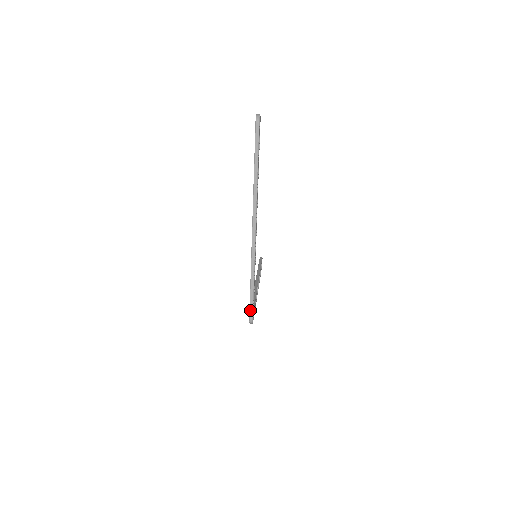
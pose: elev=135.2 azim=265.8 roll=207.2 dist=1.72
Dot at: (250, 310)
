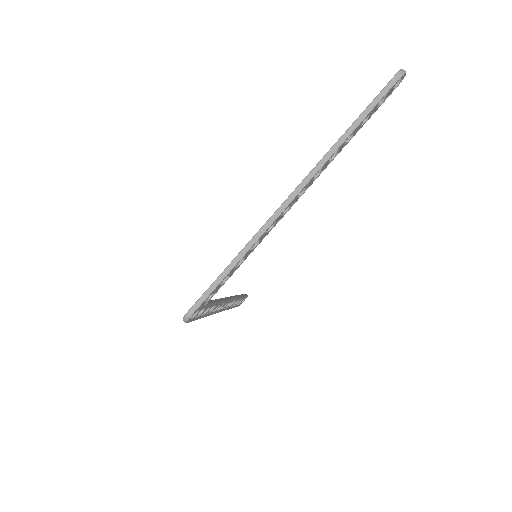
Dot at: (199, 300)
